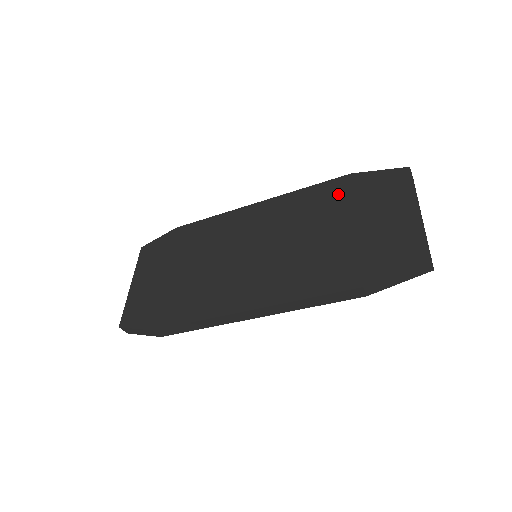
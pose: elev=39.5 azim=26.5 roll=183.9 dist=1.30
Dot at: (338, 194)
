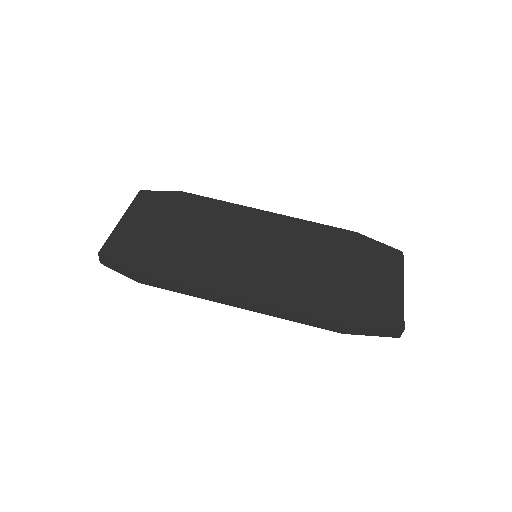
Dot at: (343, 243)
